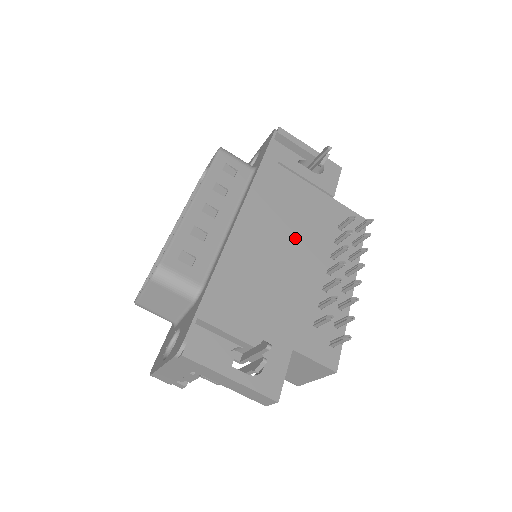
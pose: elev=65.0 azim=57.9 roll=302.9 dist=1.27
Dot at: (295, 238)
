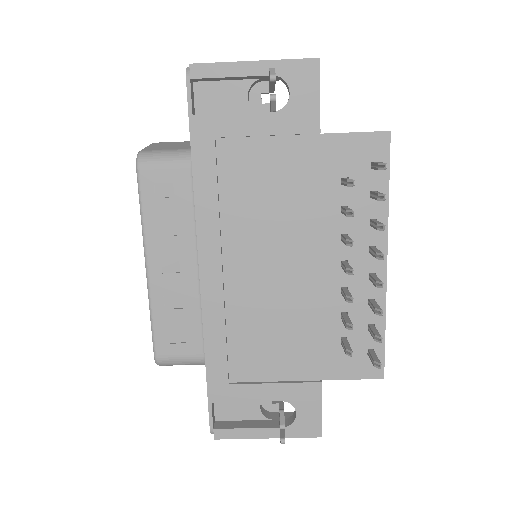
Dot at: (282, 244)
